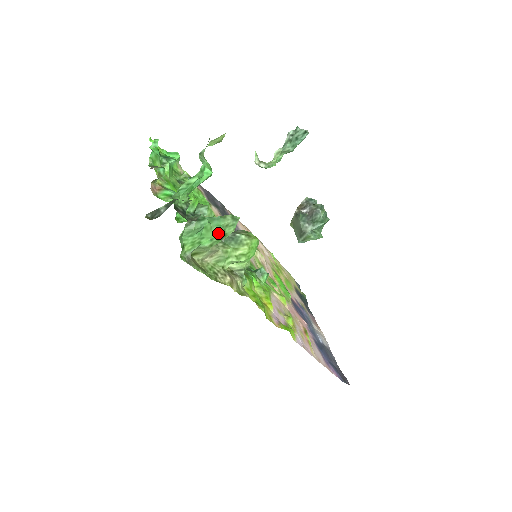
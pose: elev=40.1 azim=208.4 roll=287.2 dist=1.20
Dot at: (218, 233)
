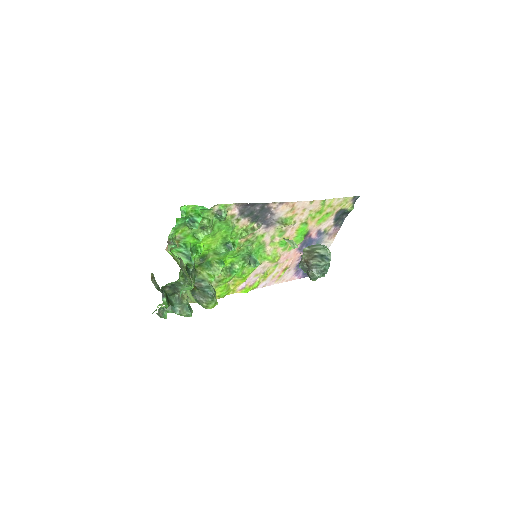
Dot at: occluded
